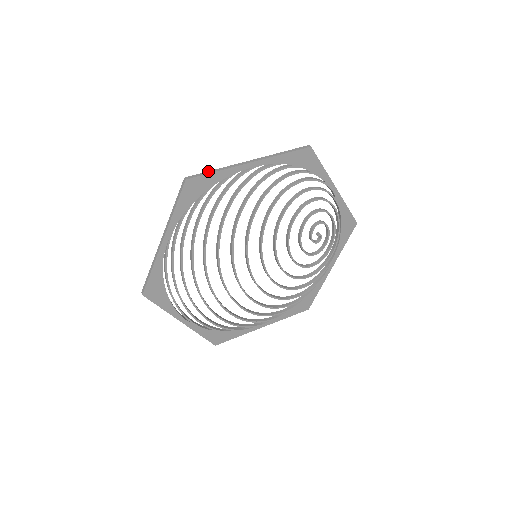
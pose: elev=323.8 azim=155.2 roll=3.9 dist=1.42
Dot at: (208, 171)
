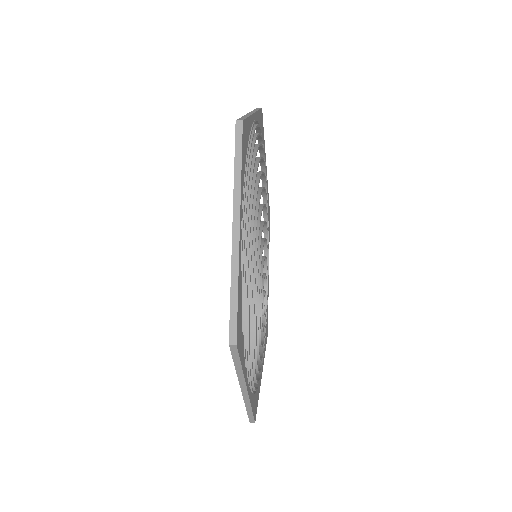
Dot at: occluded
